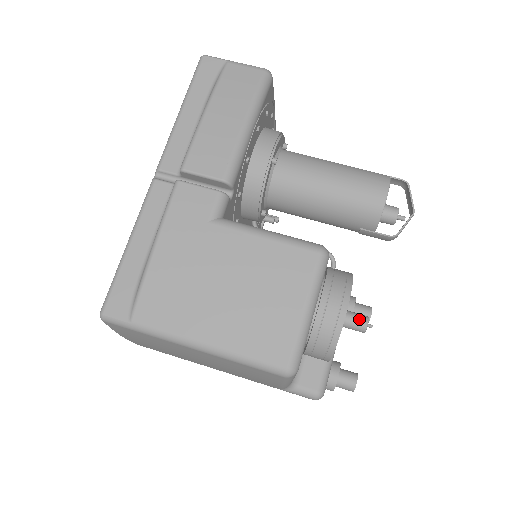
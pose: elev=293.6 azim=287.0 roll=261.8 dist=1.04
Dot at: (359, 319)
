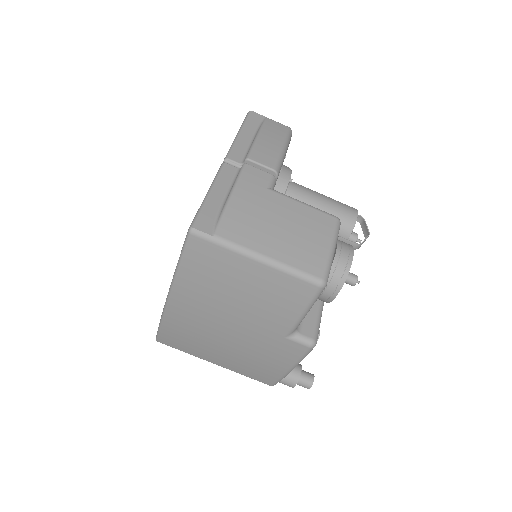
Dot at: (352, 274)
